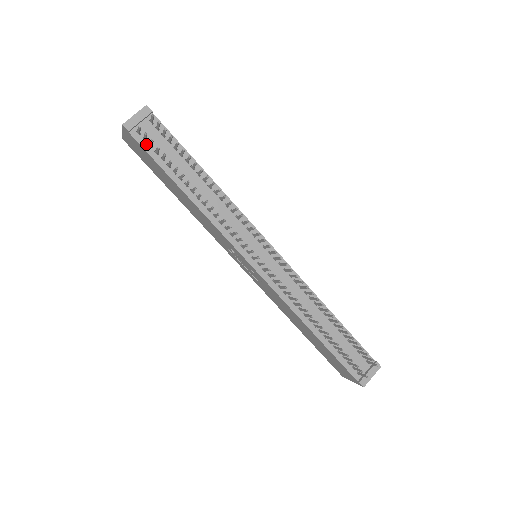
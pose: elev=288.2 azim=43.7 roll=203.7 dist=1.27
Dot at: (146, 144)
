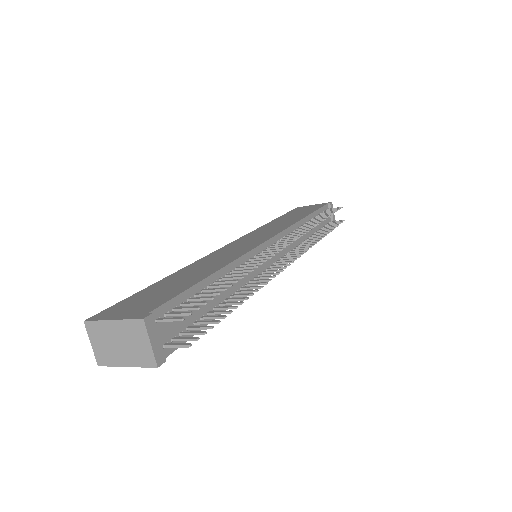
Dot at: (178, 340)
